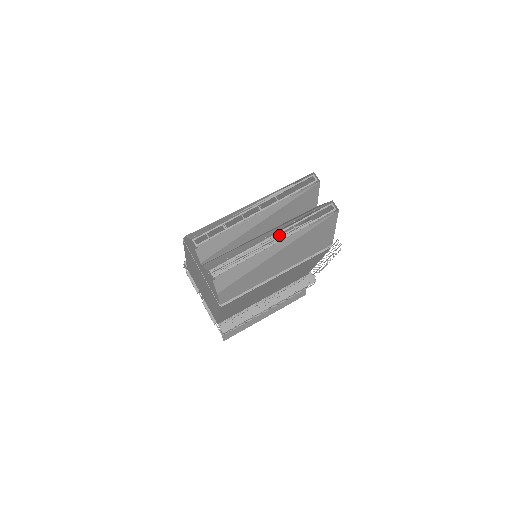
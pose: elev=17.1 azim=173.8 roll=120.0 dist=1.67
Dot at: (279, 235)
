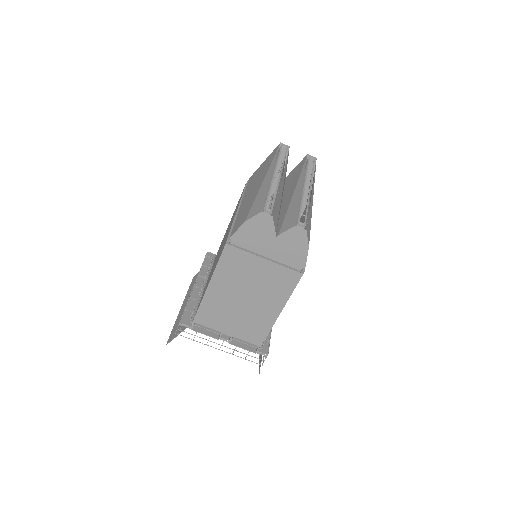
Dot at: occluded
